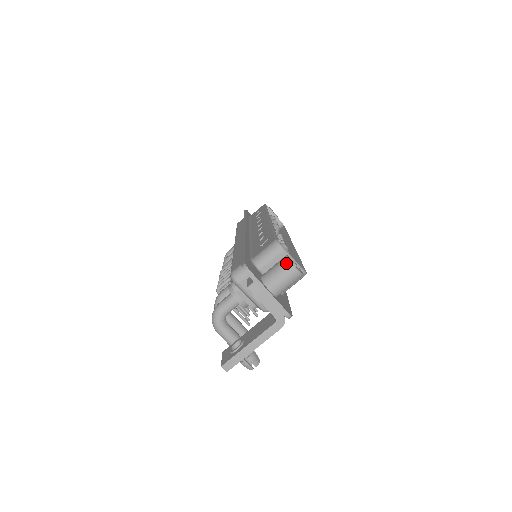
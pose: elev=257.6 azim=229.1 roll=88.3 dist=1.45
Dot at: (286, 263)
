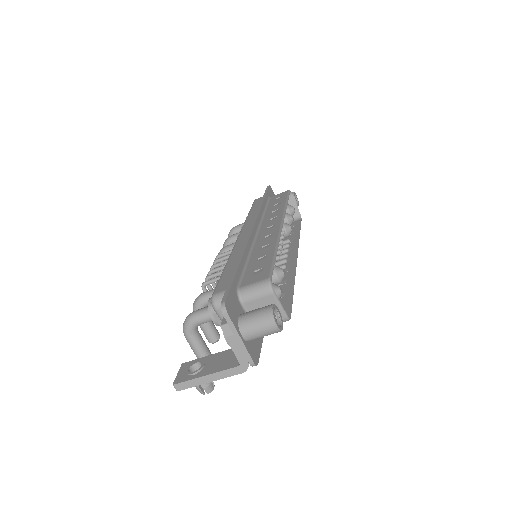
Dot at: (268, 315)
